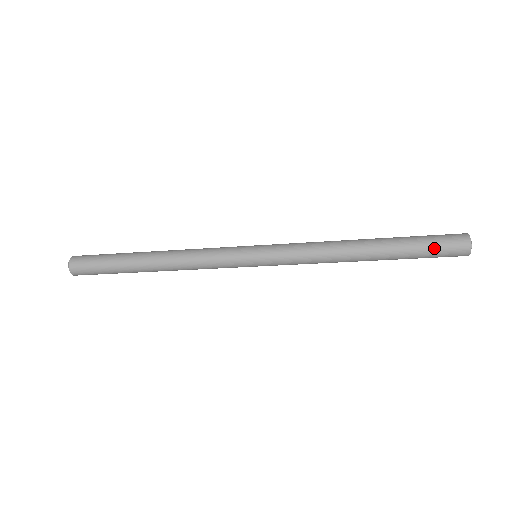
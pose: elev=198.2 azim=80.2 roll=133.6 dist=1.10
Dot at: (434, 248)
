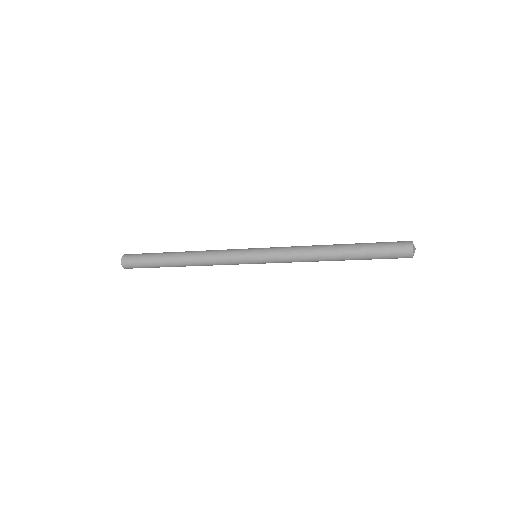
Dot at: (386, 257)
